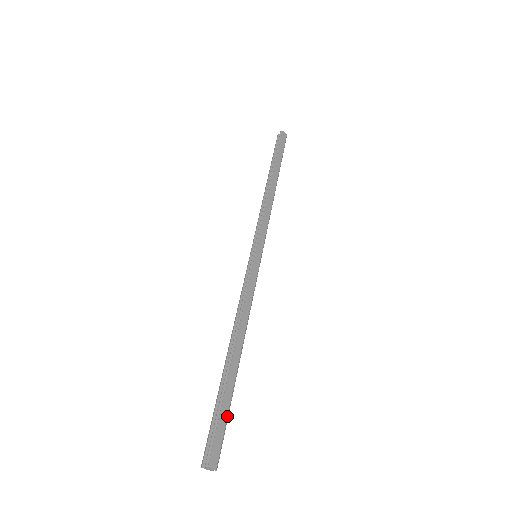
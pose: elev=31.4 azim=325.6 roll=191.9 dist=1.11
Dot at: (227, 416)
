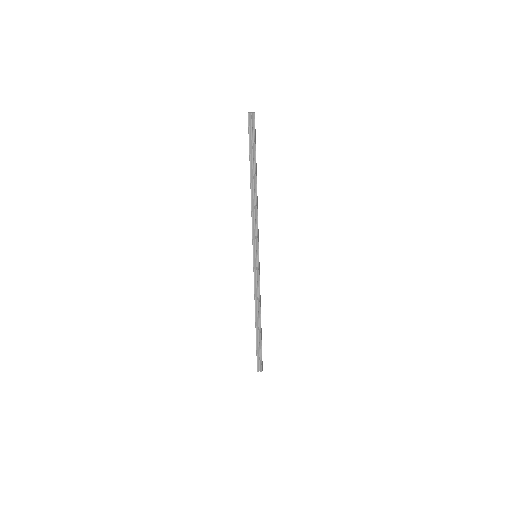
Dot at: occluded
